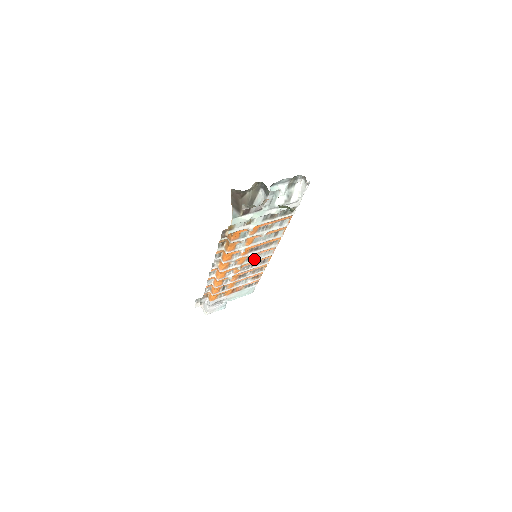
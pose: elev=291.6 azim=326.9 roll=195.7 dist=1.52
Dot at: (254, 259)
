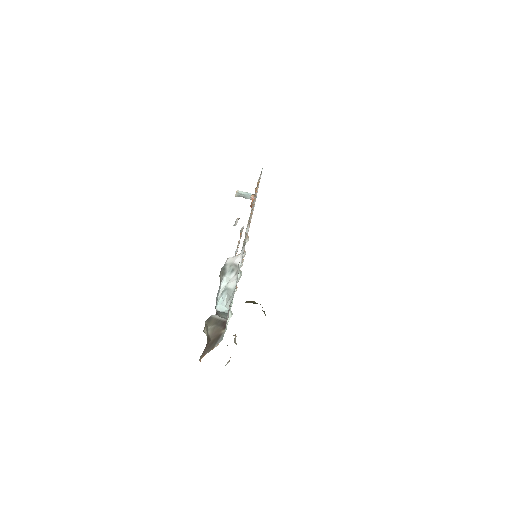
Dot at: occluded
